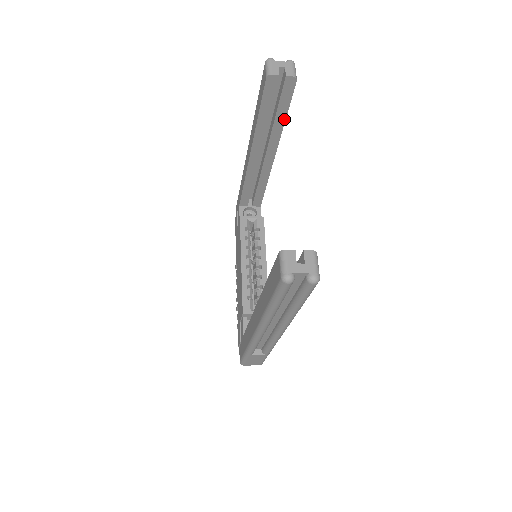
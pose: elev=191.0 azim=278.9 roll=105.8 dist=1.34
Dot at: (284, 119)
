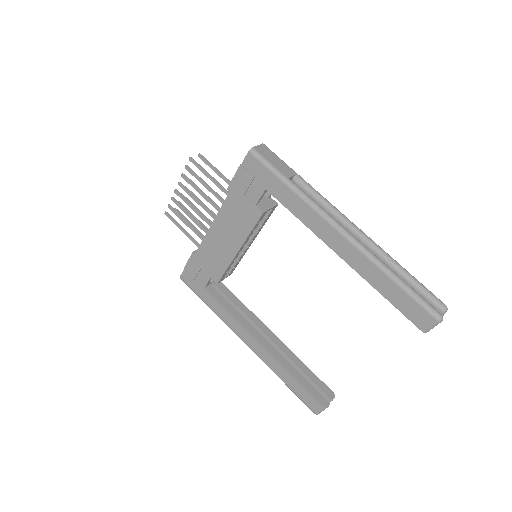
Dot at: occluded
